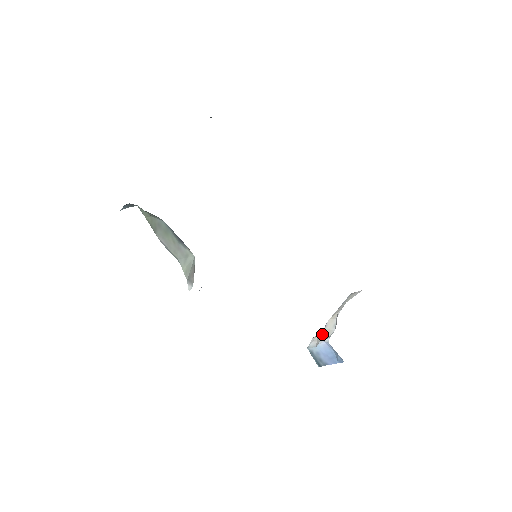
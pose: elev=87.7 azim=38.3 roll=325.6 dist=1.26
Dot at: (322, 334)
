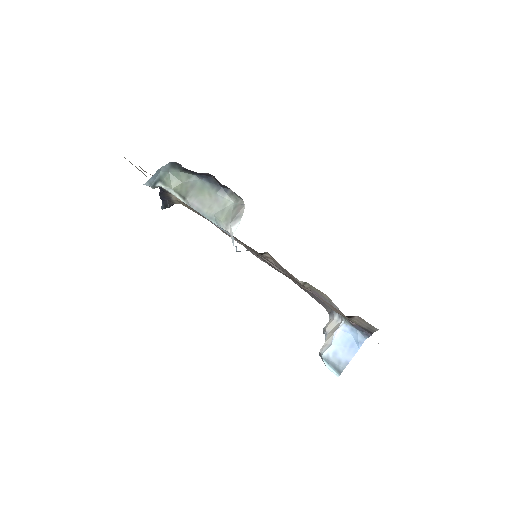
Dot at: (330, 333)
